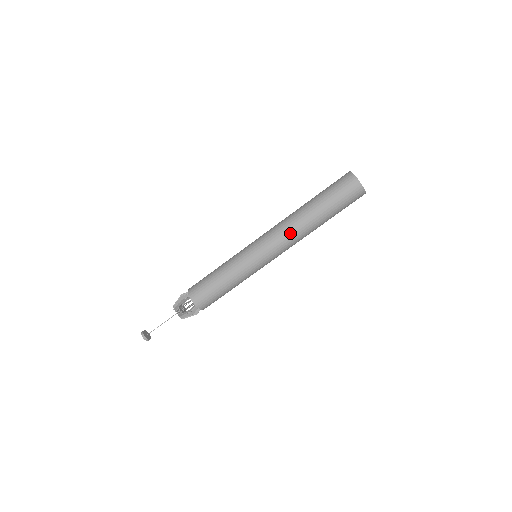
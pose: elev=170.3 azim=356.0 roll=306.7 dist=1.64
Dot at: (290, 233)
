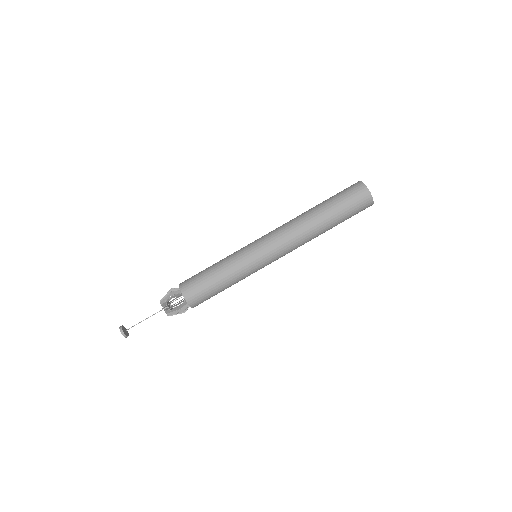
Dot at: (291, 227)
